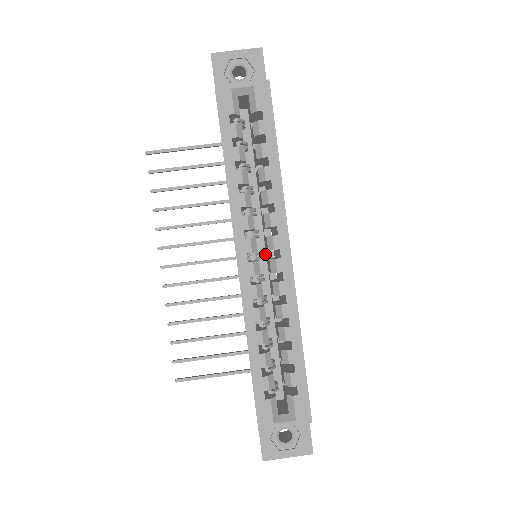
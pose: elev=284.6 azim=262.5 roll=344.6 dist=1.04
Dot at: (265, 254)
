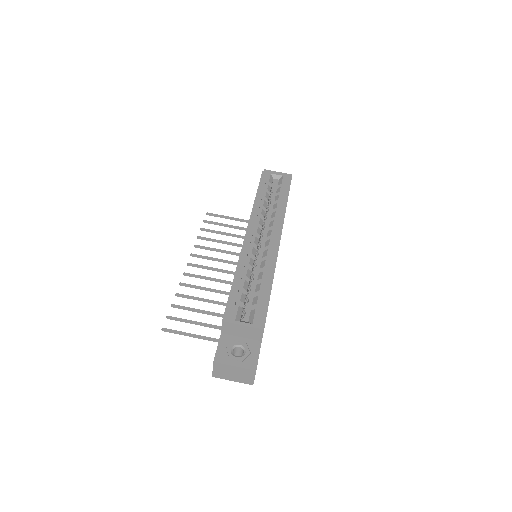
Dot at: occluded
